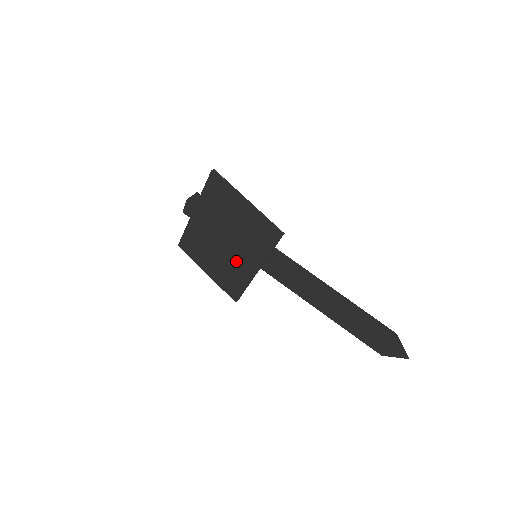
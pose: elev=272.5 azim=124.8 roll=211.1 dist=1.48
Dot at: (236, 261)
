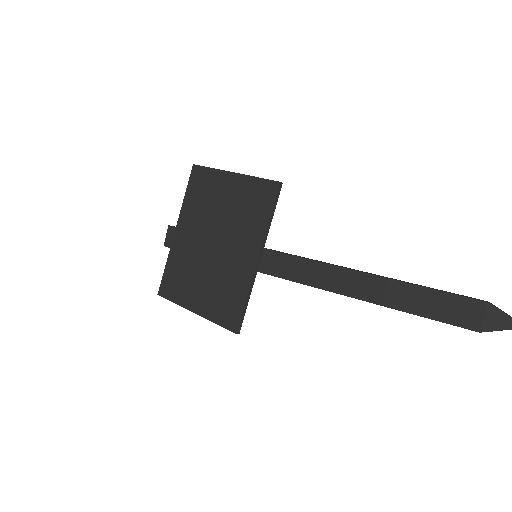
Dot at: (230, 262)
